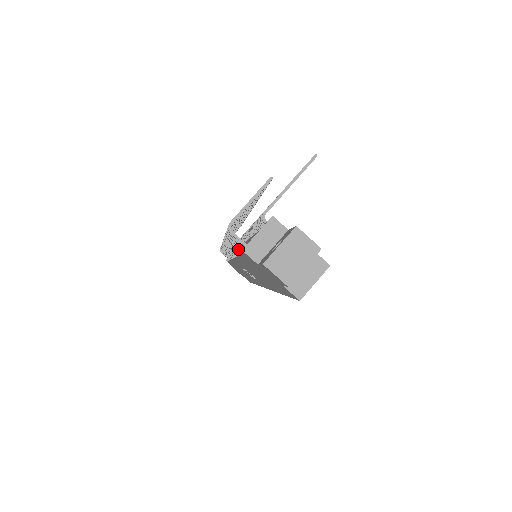
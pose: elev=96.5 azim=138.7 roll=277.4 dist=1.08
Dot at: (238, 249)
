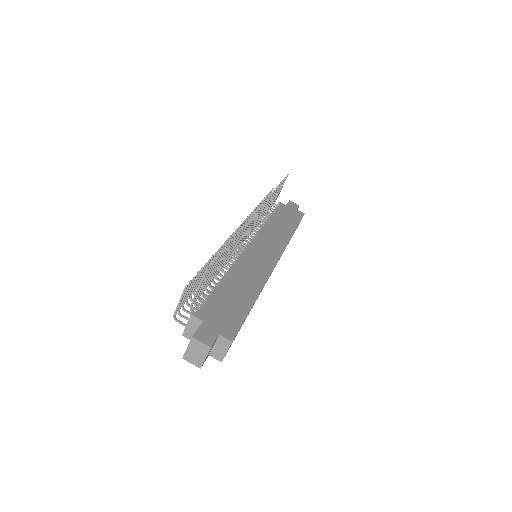
Dot at: occluded
